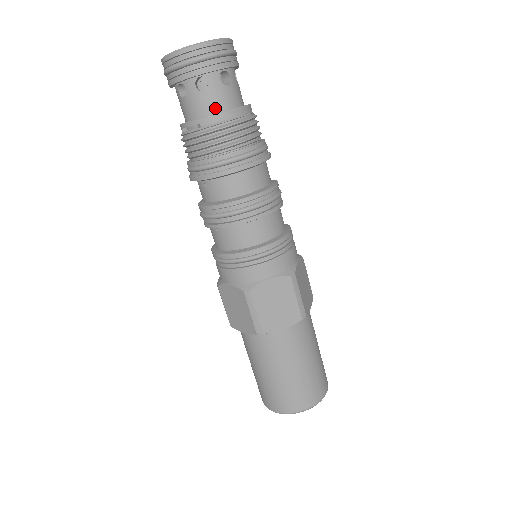
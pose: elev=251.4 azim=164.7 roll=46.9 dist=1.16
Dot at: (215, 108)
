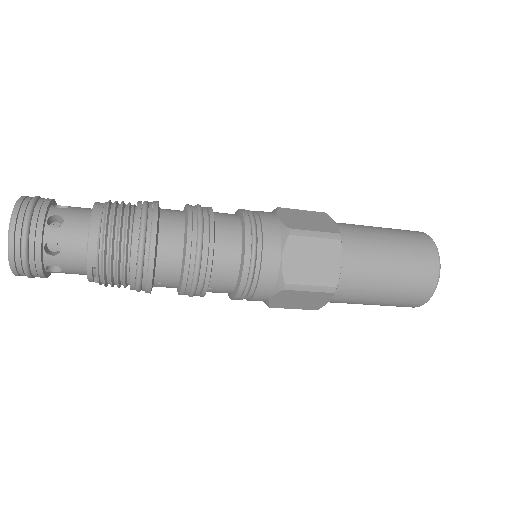
Dot at: (82, 245)
